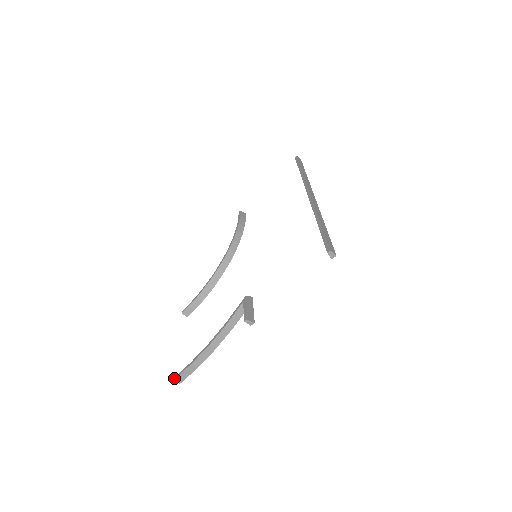
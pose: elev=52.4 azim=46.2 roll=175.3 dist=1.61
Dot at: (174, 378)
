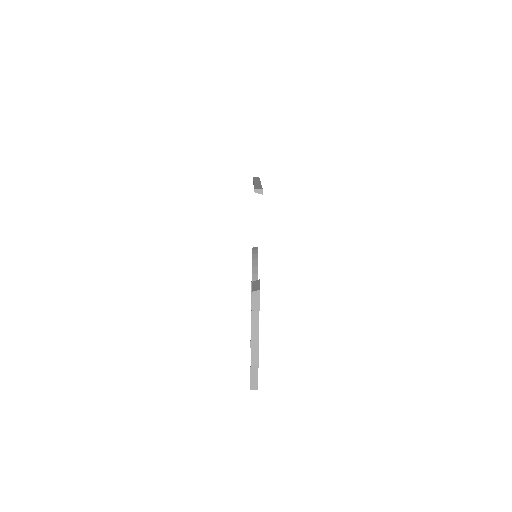
Dot at: occluded
